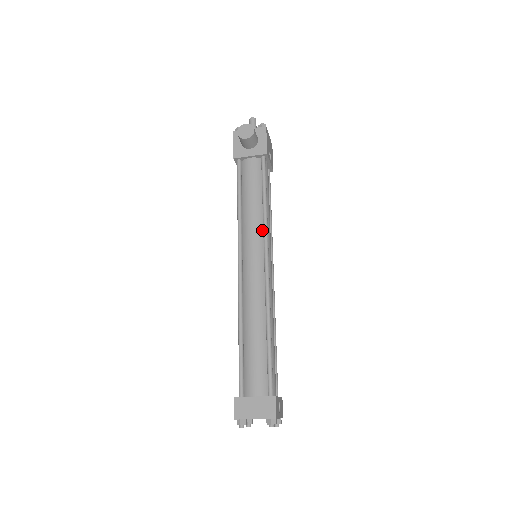
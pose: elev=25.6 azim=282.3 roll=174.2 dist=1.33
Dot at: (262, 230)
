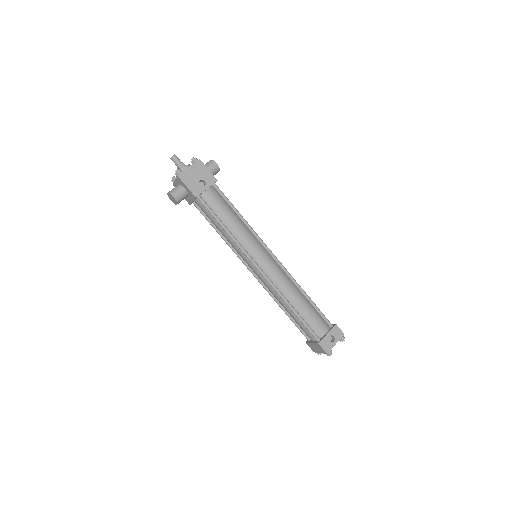
Dot at: (241, 248)
